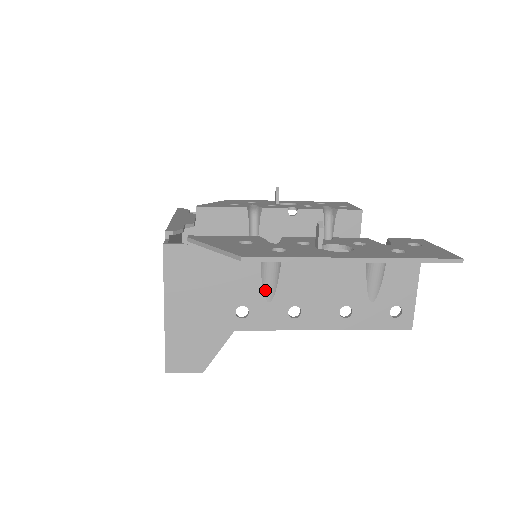
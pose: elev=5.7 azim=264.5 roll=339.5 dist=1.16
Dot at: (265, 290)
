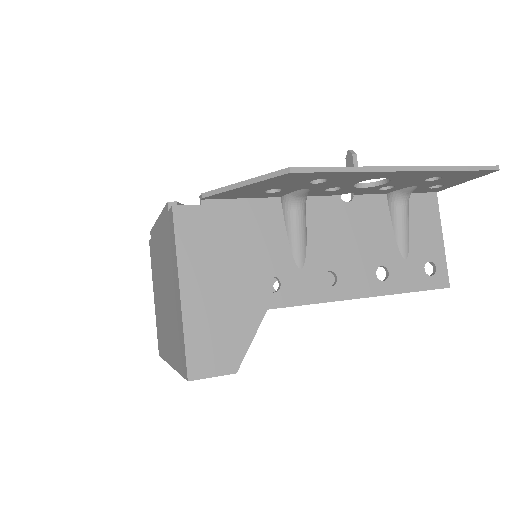
Dot at: (295, 254)
